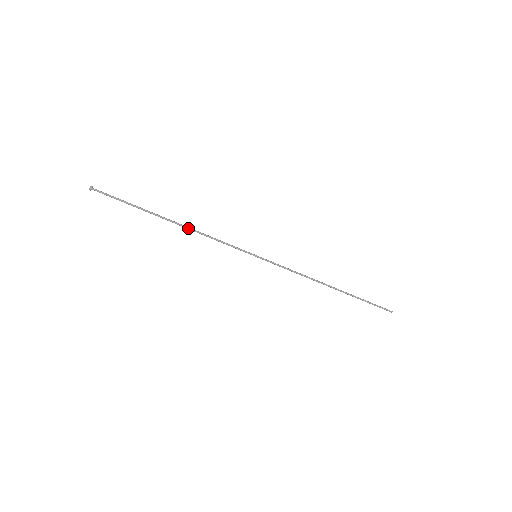
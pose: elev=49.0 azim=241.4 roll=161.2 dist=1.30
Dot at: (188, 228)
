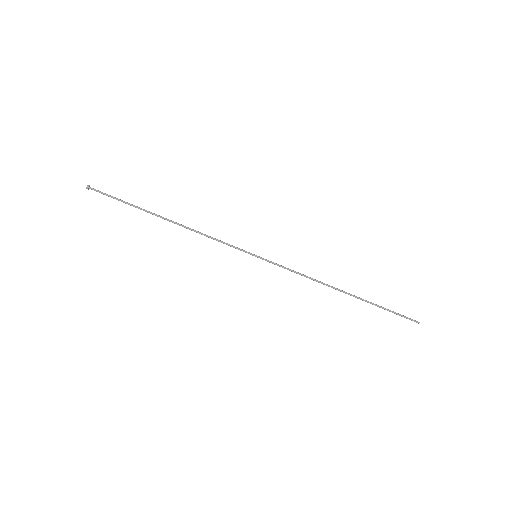
Dot at: (183, 226)
